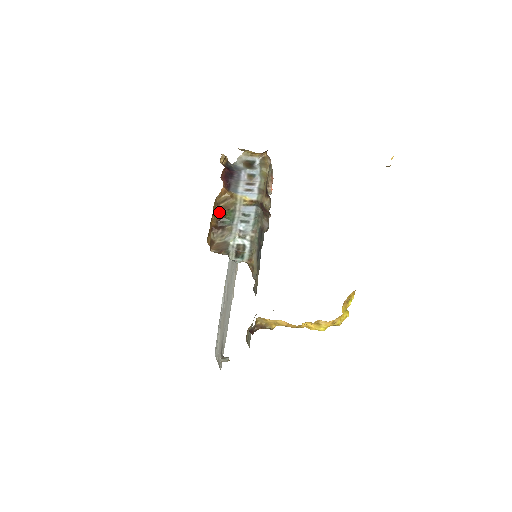
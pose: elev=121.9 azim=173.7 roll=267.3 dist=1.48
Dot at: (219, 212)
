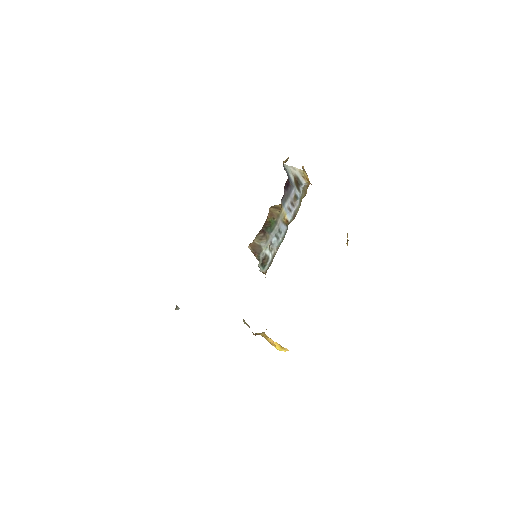
Dot at: (268, 216)
